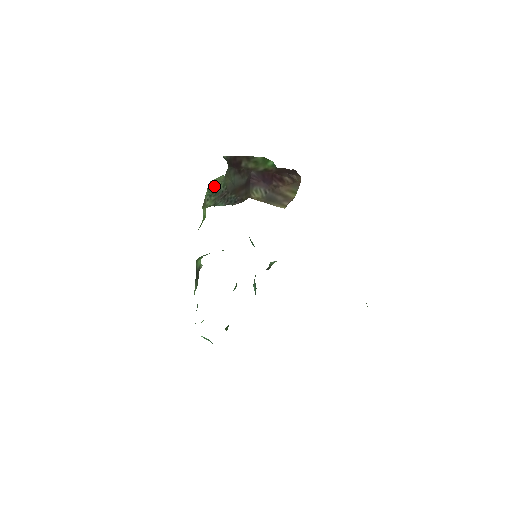
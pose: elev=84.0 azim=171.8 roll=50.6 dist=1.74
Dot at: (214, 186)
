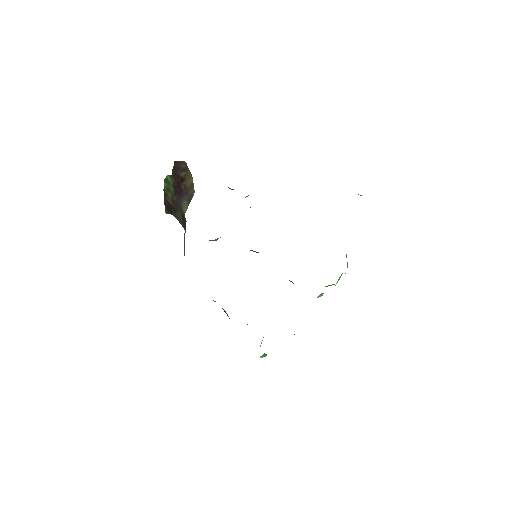
Dot at: occluded
